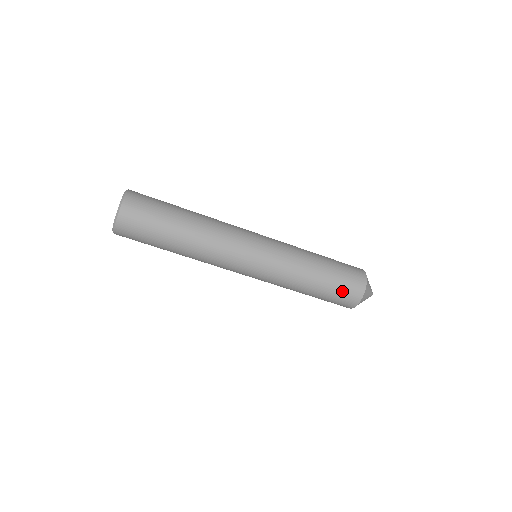
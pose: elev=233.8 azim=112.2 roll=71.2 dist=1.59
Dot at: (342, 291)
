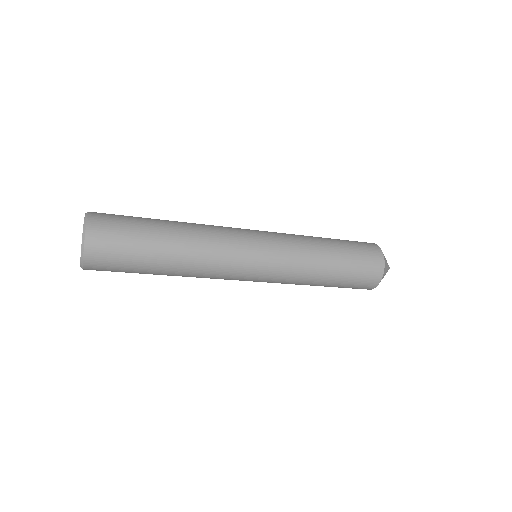
Dot at: (352, 287)
